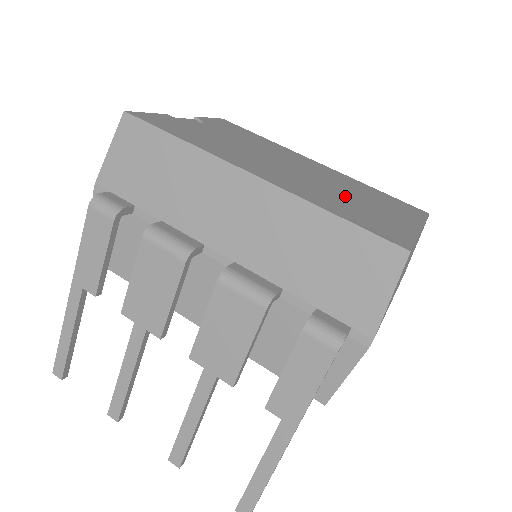
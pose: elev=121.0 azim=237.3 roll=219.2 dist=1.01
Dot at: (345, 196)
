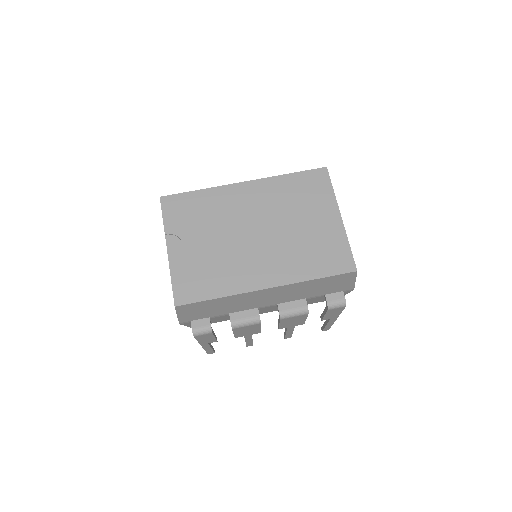
Dot at: (298, 234)
